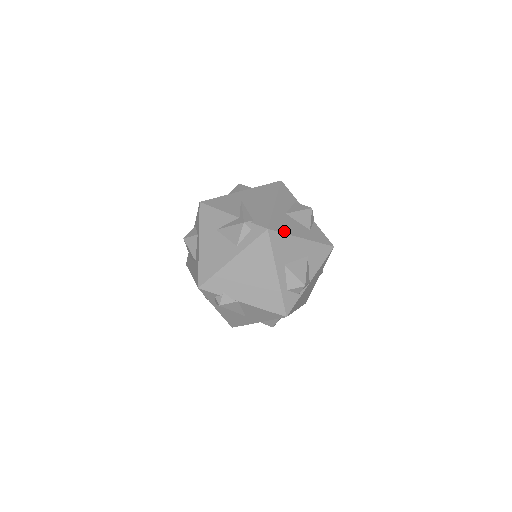
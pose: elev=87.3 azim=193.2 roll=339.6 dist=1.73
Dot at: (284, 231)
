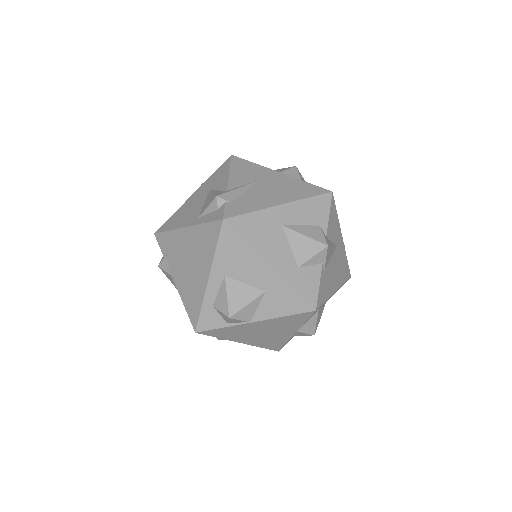
Dot at: (248, 238)
